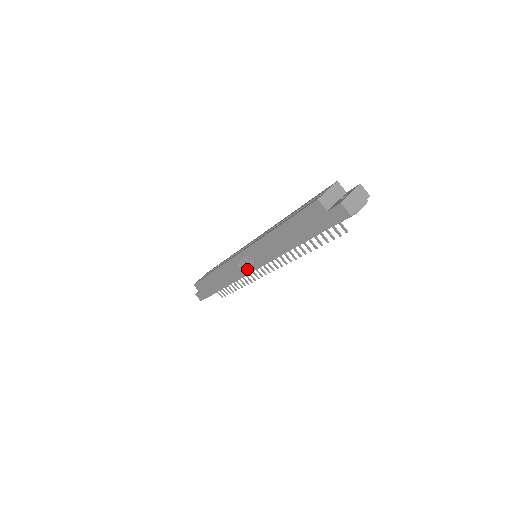
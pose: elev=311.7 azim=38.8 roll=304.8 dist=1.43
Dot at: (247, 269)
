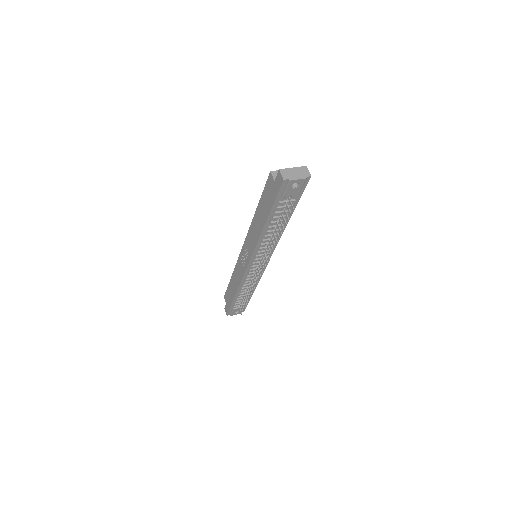
Dot at: (245, 264)
